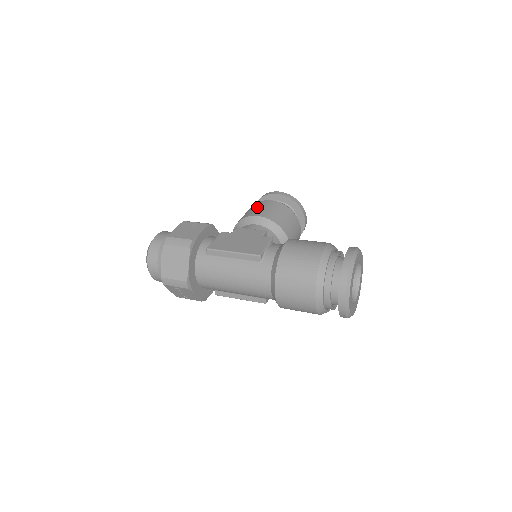
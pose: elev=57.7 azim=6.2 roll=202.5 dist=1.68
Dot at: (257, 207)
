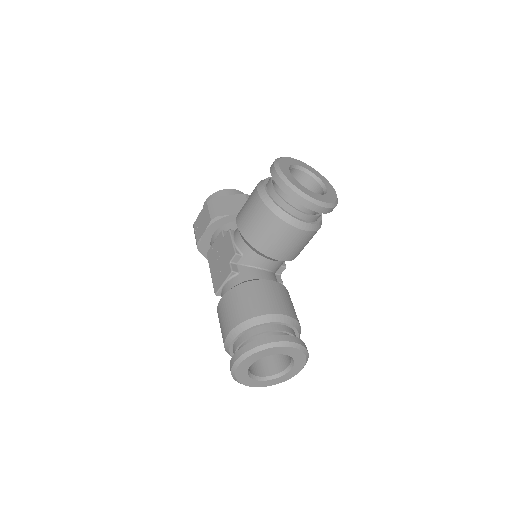
Dot at: (247, 202)
